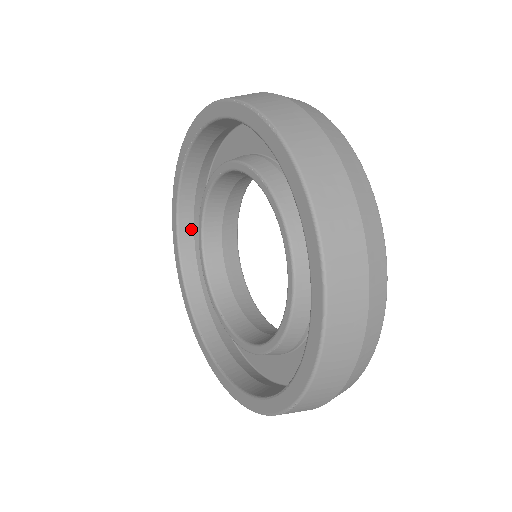
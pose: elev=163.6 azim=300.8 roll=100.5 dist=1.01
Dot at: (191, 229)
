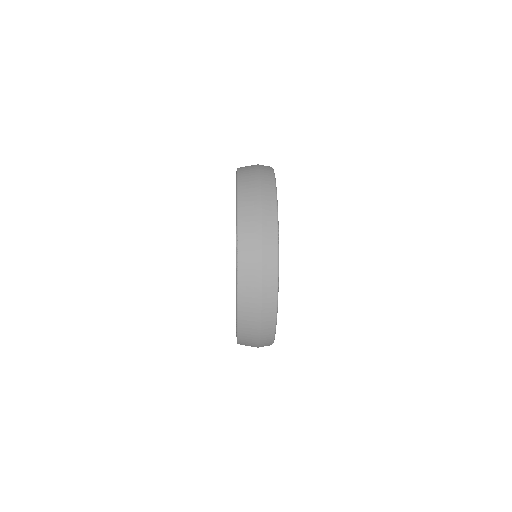
Dot at: occluded
